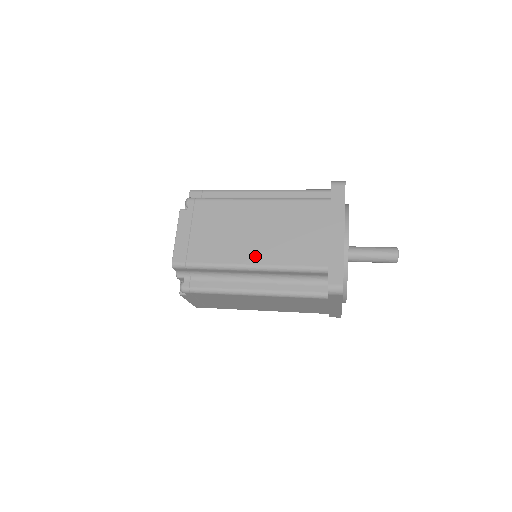
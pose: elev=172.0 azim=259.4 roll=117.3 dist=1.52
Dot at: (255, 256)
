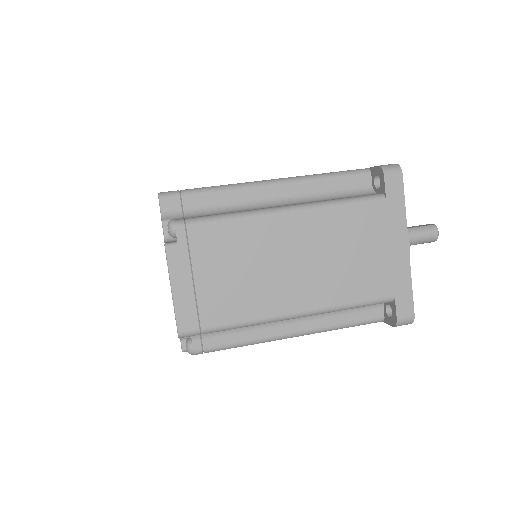
Dot at: (299, 300)
